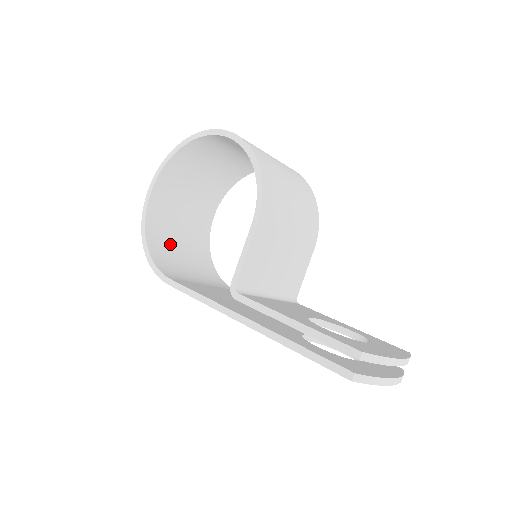
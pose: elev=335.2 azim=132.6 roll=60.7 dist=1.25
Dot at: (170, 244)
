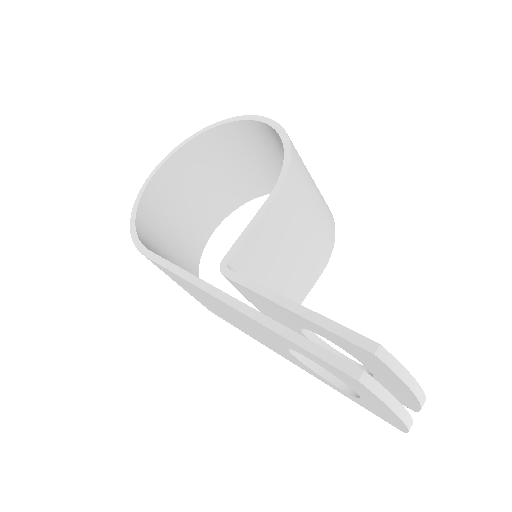
Dot at: (160, 231)
